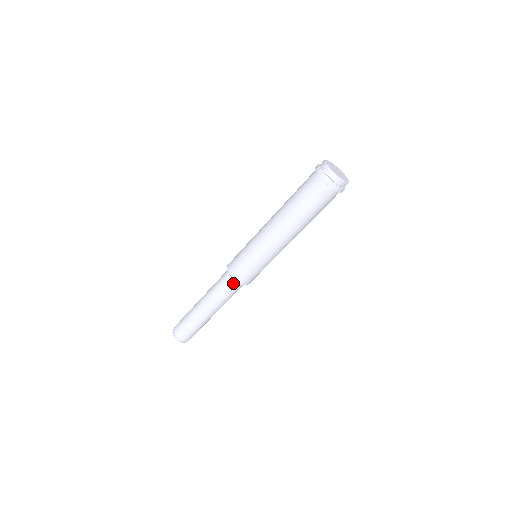
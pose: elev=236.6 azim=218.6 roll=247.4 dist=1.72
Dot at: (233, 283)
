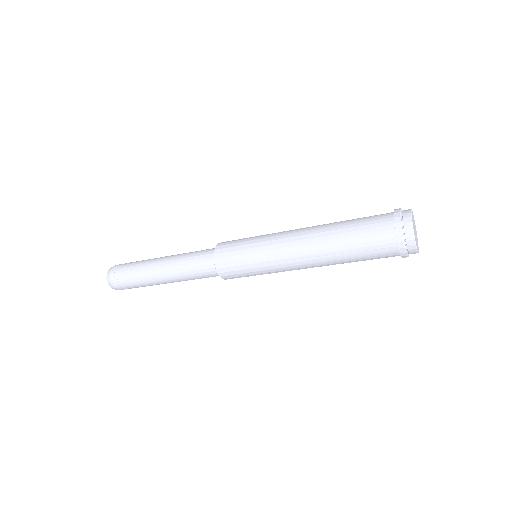
Dot at: (211, 267)
